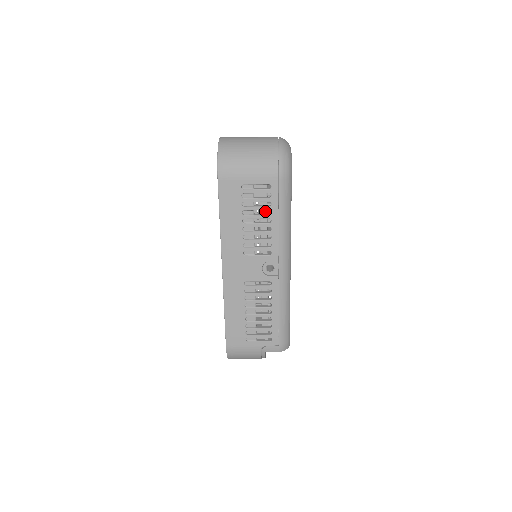
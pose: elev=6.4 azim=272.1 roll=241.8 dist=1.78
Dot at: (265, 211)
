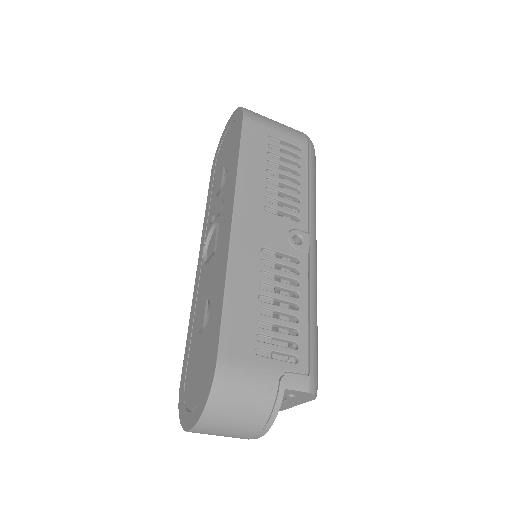
Dot at: occluded
